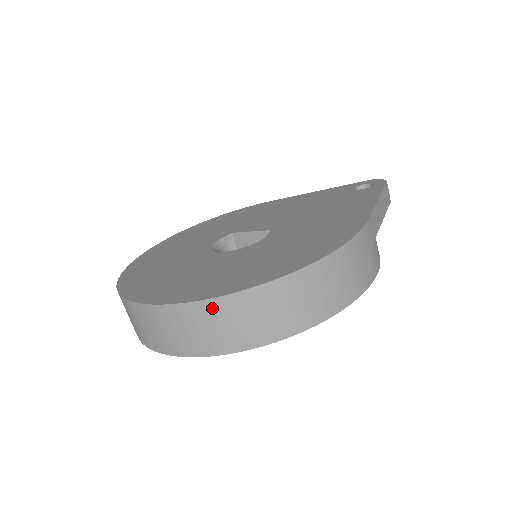
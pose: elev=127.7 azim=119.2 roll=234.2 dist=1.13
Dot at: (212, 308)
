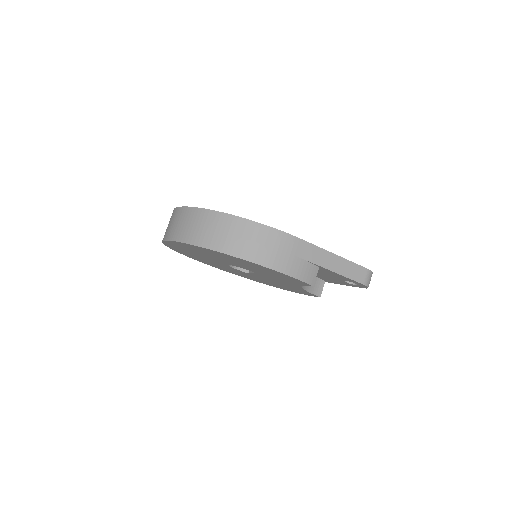
Dot at: (186, 212)
